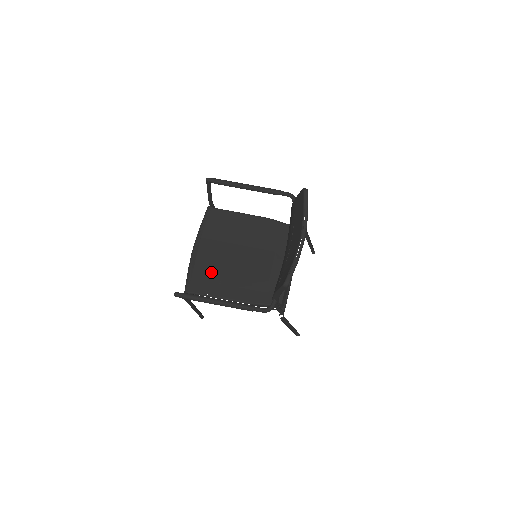
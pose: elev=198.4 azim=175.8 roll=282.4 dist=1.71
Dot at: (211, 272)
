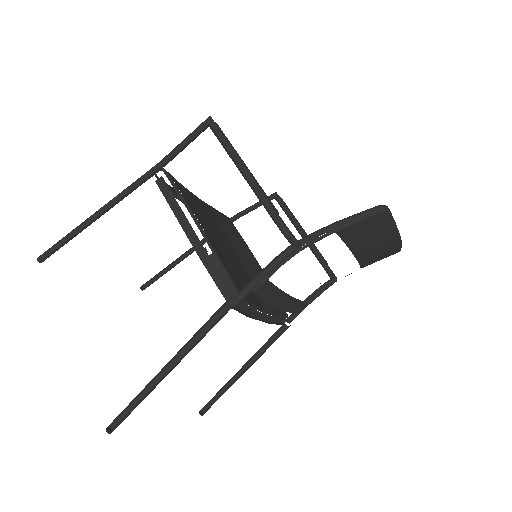
Dot at: (198, 207)
